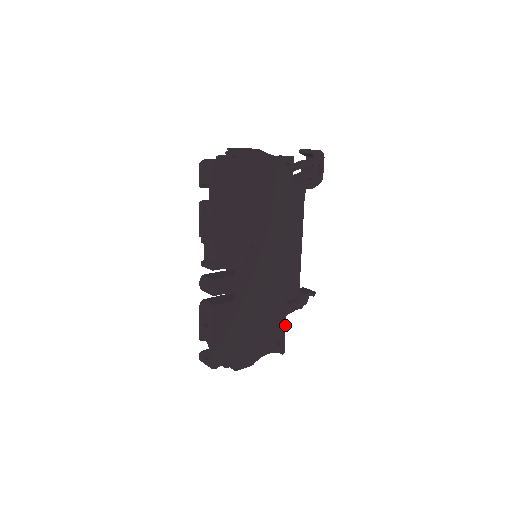
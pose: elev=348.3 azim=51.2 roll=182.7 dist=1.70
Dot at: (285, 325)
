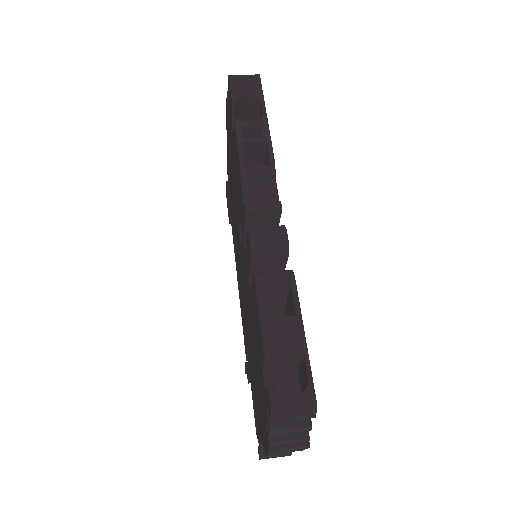
Dot at: occluded
